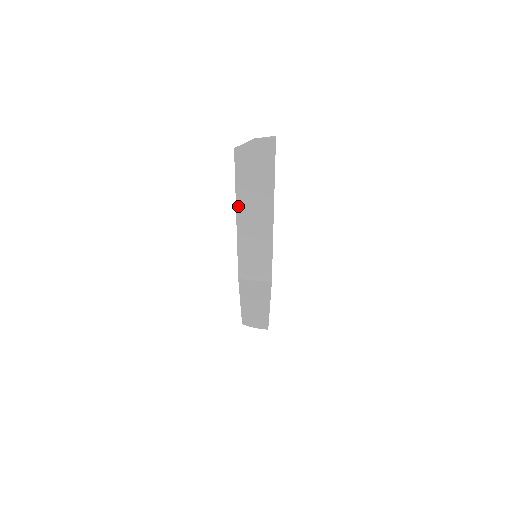
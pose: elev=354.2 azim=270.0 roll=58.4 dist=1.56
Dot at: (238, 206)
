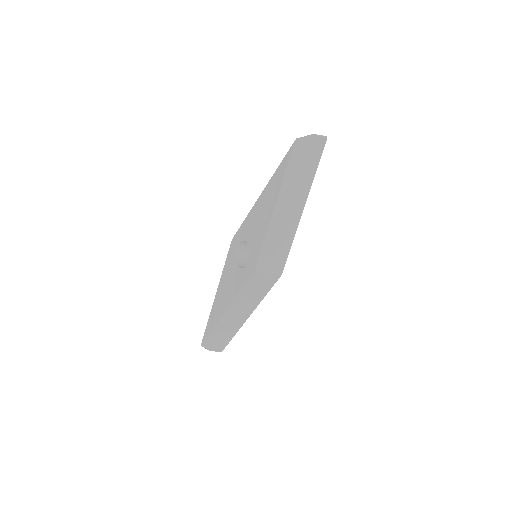
Dot at: (281, 193)
